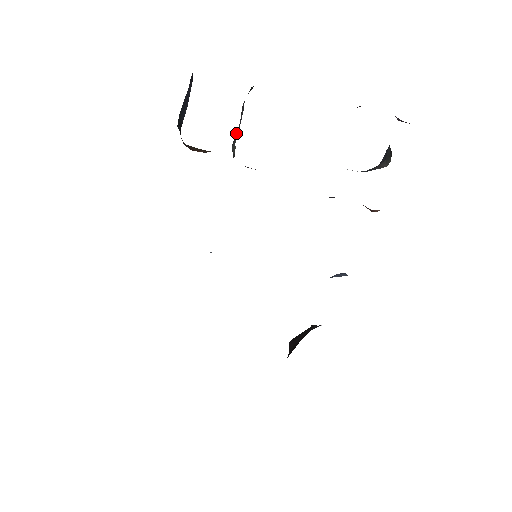
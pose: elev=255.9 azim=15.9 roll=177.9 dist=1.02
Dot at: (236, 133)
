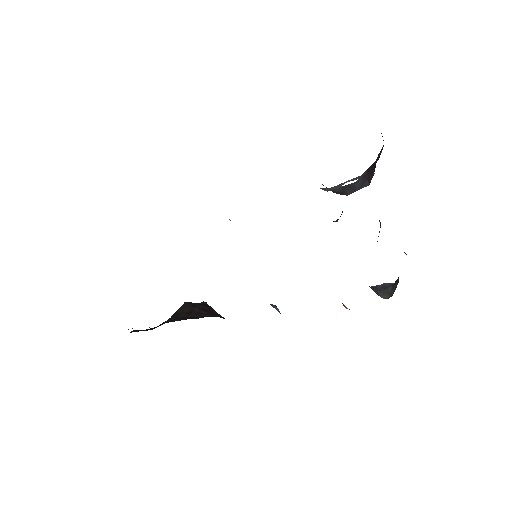
Dot at: (340, 185)
